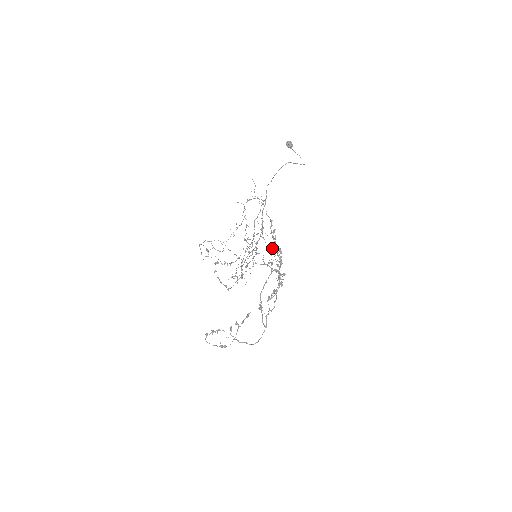
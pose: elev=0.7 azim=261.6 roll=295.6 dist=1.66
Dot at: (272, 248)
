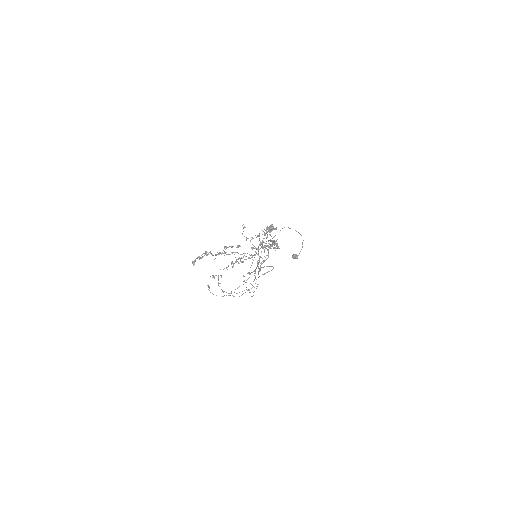
Dot at: (270, 247)
